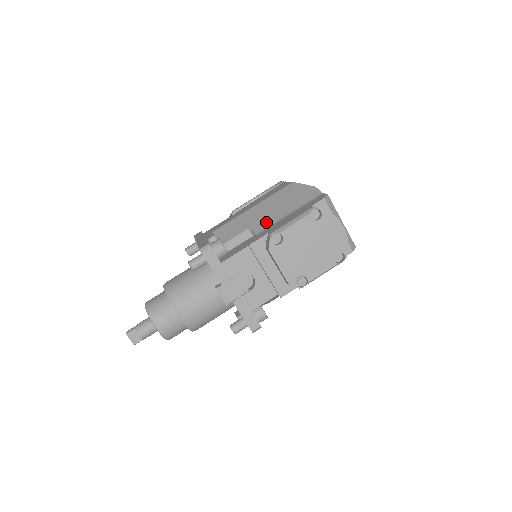
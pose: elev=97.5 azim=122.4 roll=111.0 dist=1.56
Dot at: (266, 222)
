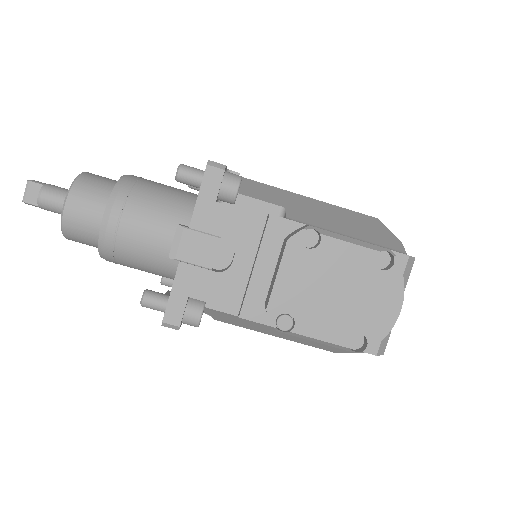
Dot at: (311, 219)
